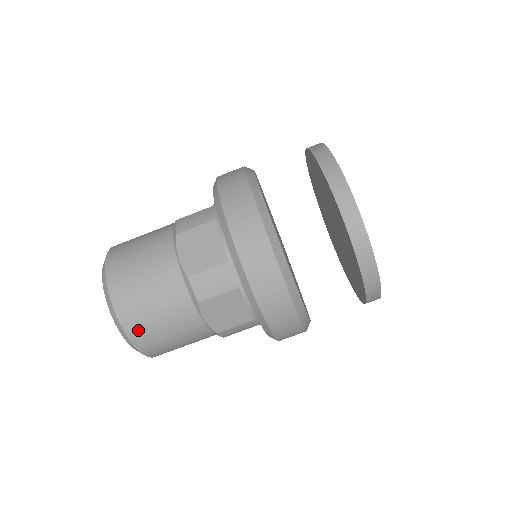
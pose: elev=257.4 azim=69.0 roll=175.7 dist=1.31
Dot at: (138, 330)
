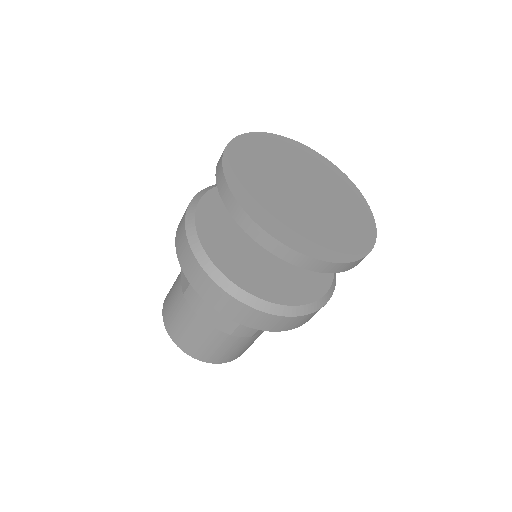
Dot at: (231, 358)
